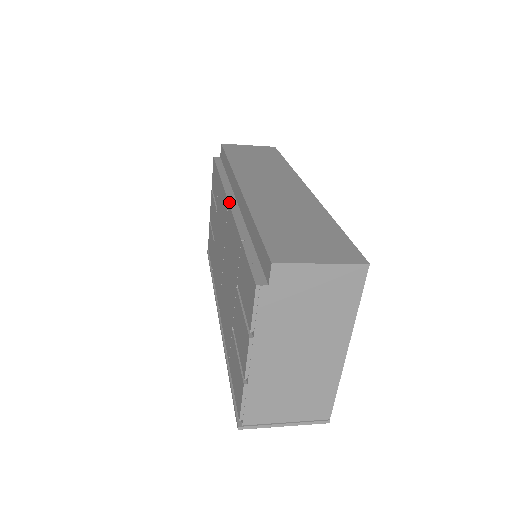
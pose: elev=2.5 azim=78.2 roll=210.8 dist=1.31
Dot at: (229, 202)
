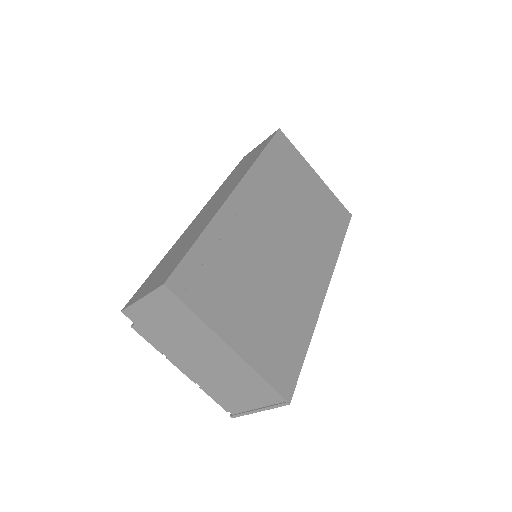
Dot at: occluded
